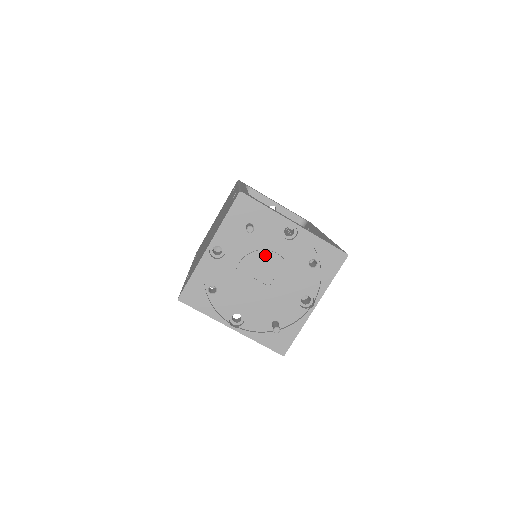
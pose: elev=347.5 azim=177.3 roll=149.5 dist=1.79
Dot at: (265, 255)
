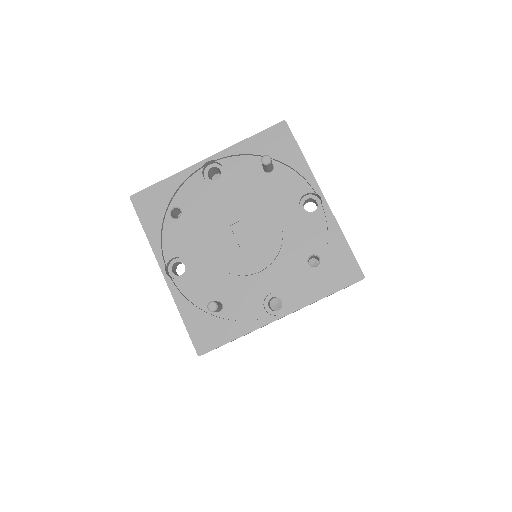
Dot at: (263, 210)
